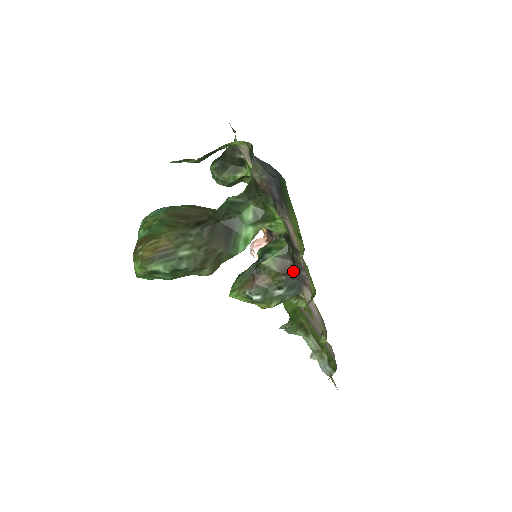
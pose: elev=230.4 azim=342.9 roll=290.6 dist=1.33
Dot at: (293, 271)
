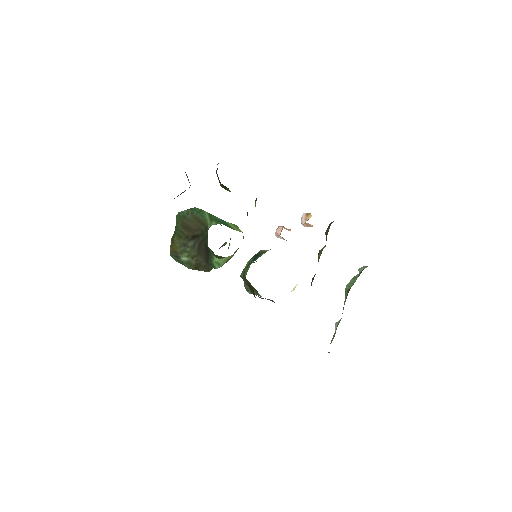
Dot at: (254, 295)
